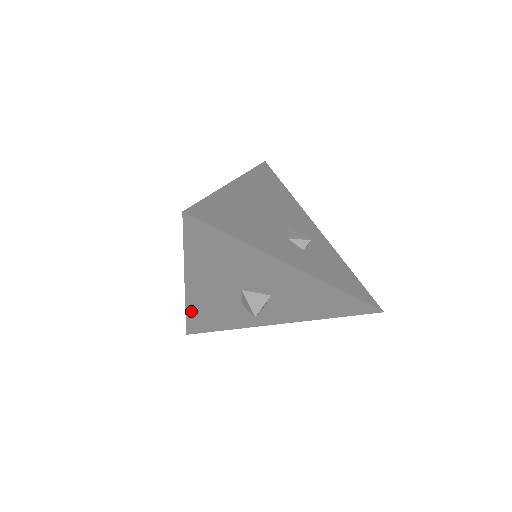
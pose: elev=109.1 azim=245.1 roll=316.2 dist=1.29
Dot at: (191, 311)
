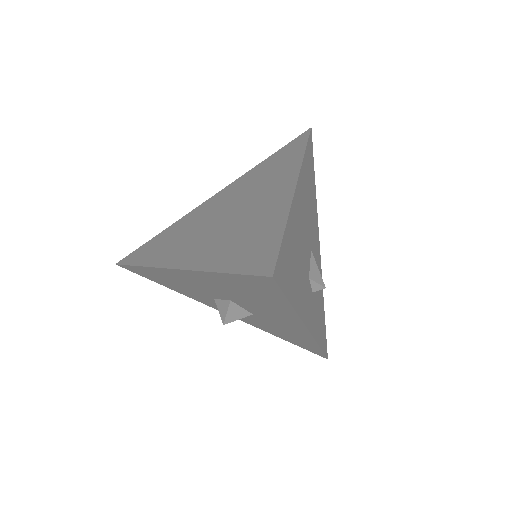
Dot at: (150, 269)
